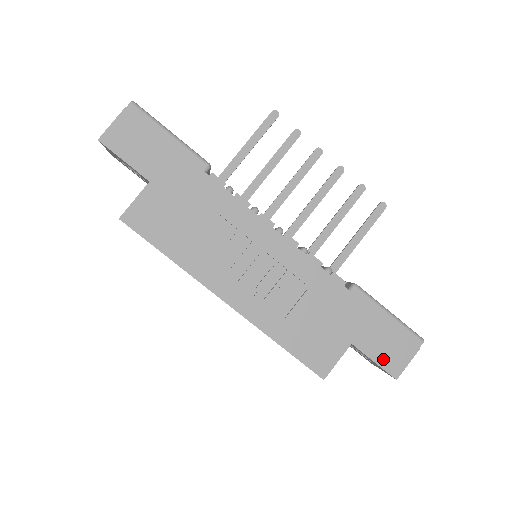
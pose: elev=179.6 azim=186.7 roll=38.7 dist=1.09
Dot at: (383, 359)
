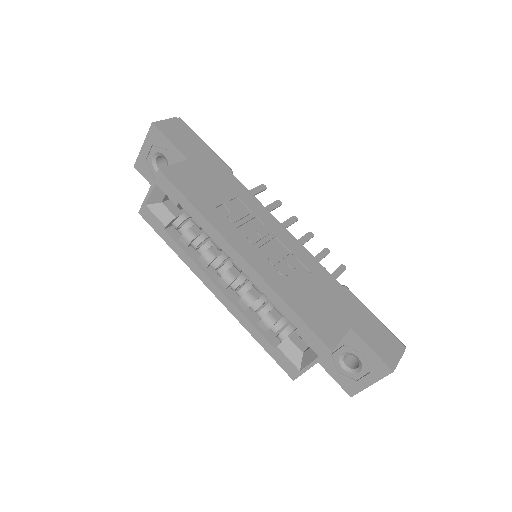
Dot at: (378, 349)
